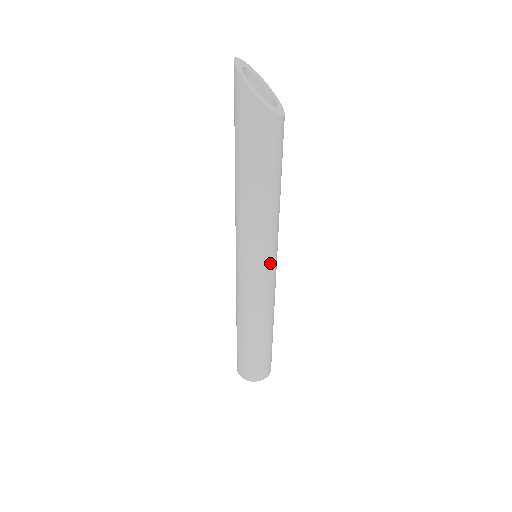
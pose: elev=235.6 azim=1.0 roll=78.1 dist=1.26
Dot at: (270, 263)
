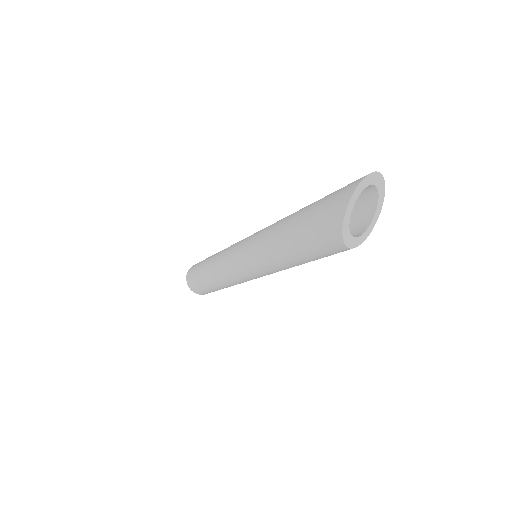
Dot at: (256, 276)
